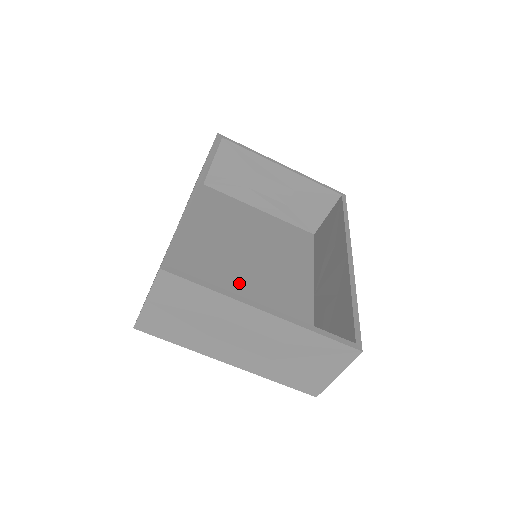
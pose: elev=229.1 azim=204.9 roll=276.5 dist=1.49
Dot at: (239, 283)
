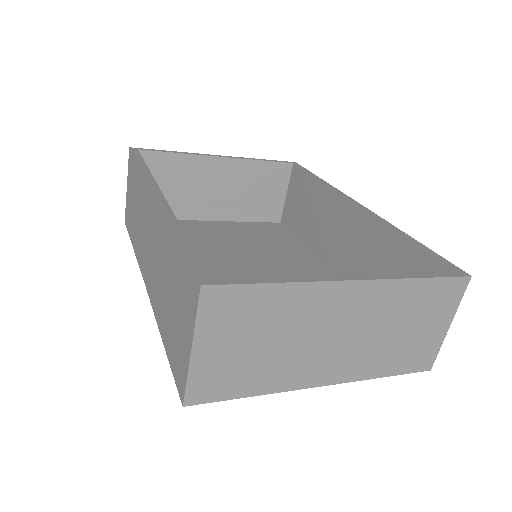
Dot at: occluded
